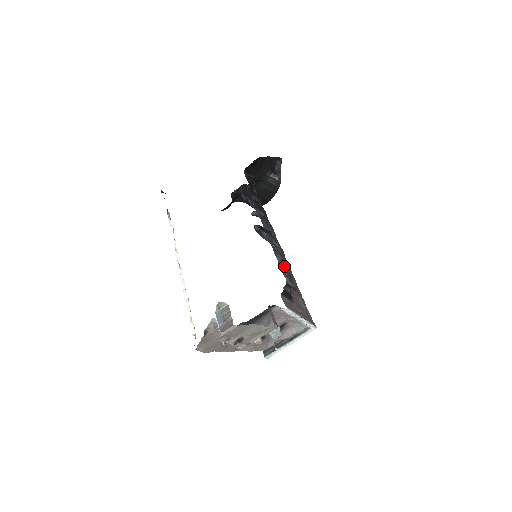
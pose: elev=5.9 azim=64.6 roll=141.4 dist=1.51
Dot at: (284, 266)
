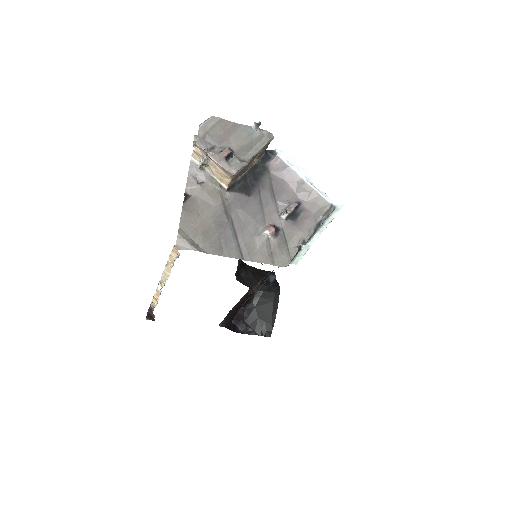
Dot at: occluded
